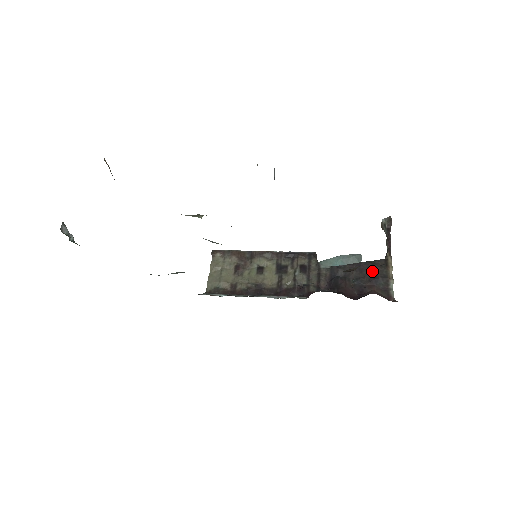
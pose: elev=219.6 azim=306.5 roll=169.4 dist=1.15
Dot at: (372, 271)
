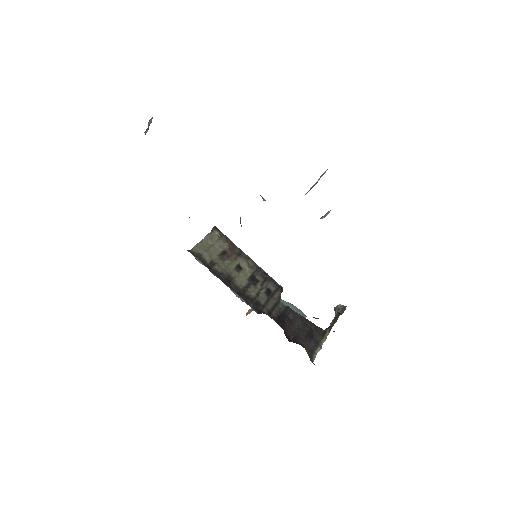
Dot at: (312, 331)
